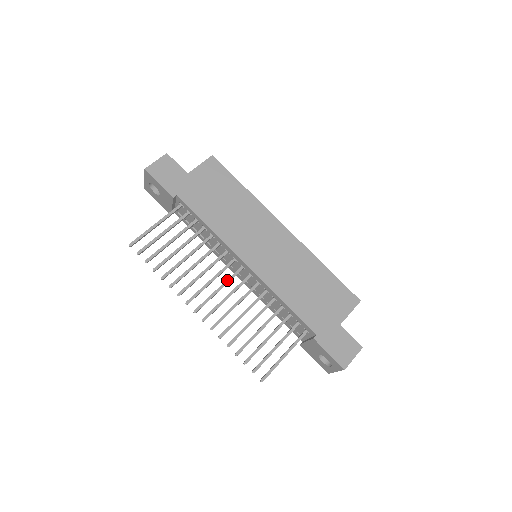
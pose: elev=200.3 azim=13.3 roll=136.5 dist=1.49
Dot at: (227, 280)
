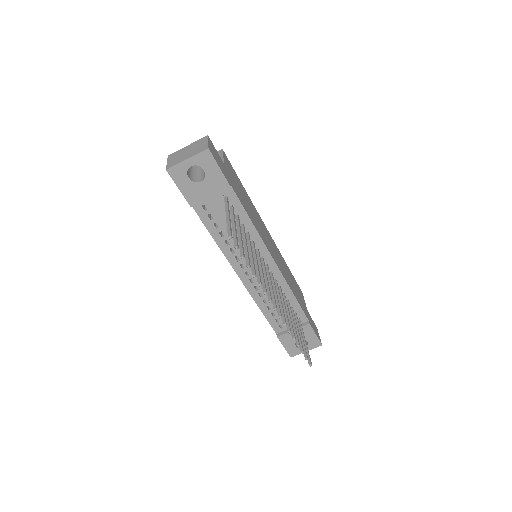
Dot at: (270, 277)
